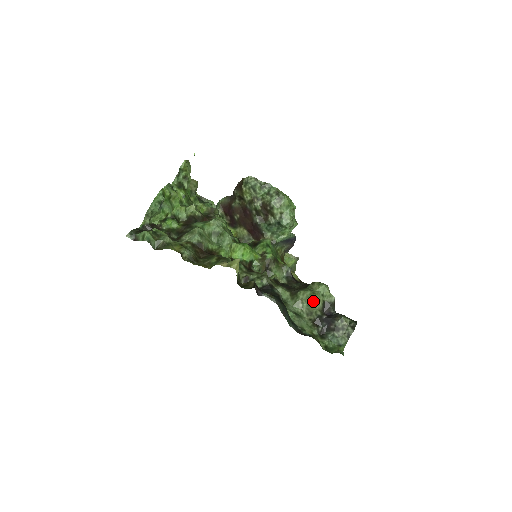
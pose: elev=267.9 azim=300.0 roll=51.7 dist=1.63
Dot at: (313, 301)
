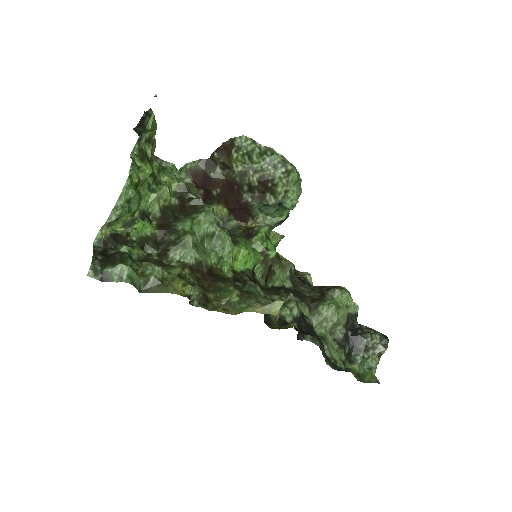
Dot at: (340, 318)
